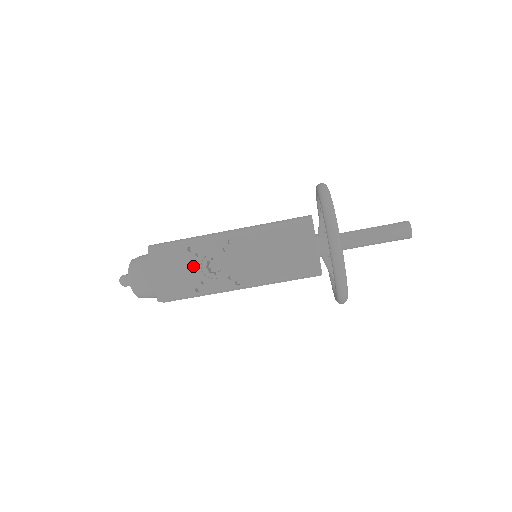
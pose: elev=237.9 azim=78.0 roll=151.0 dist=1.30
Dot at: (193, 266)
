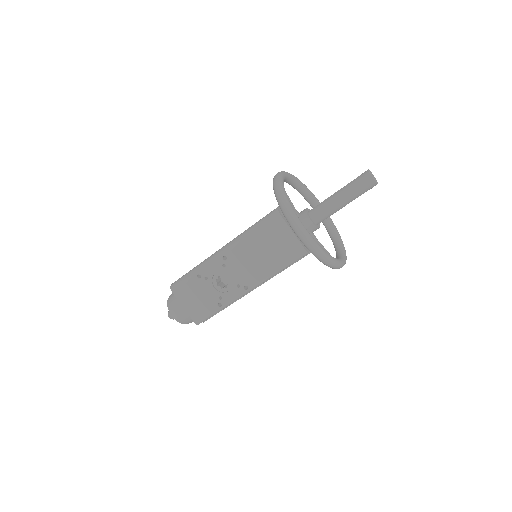
Dot at: (207, 288)
